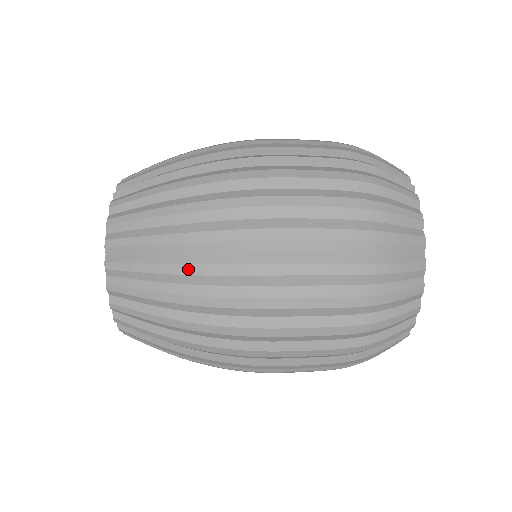
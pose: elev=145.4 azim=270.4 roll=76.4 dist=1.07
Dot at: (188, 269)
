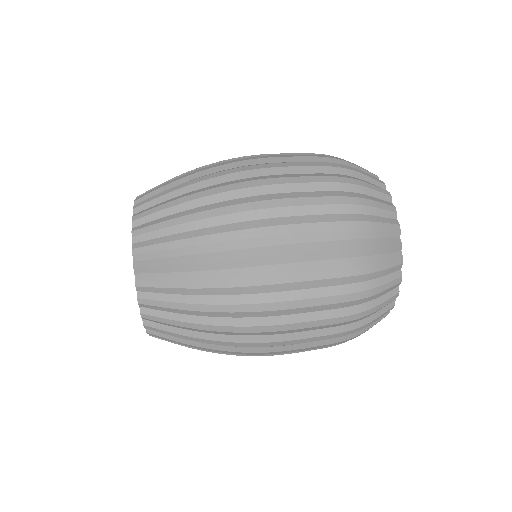
Dot at: (218, 343)
